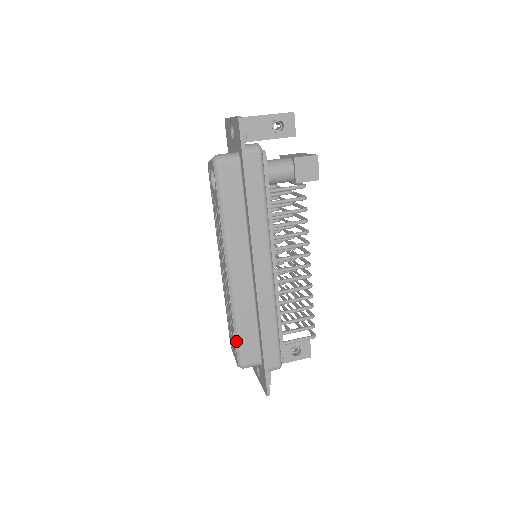
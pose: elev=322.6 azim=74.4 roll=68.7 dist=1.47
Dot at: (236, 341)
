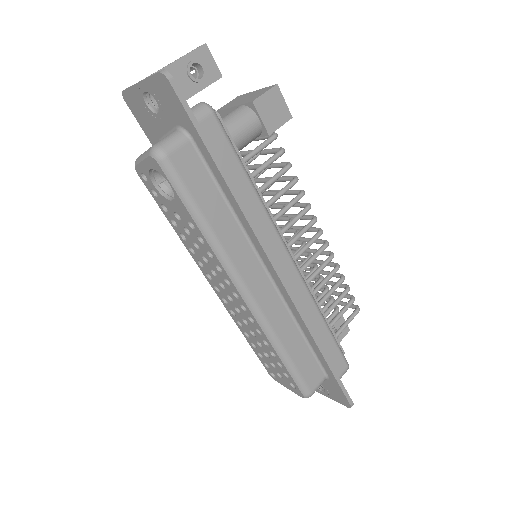
Dot at: (290, 372)
